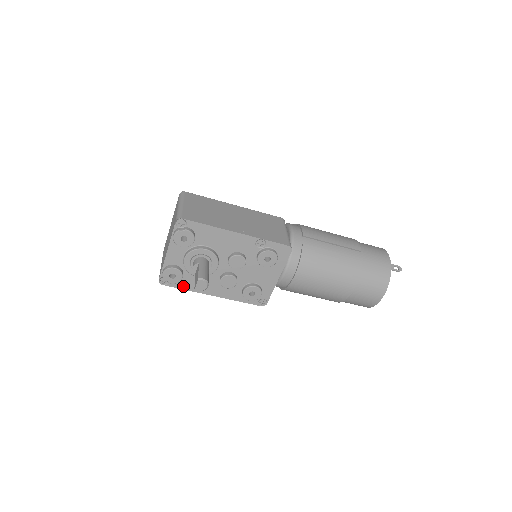
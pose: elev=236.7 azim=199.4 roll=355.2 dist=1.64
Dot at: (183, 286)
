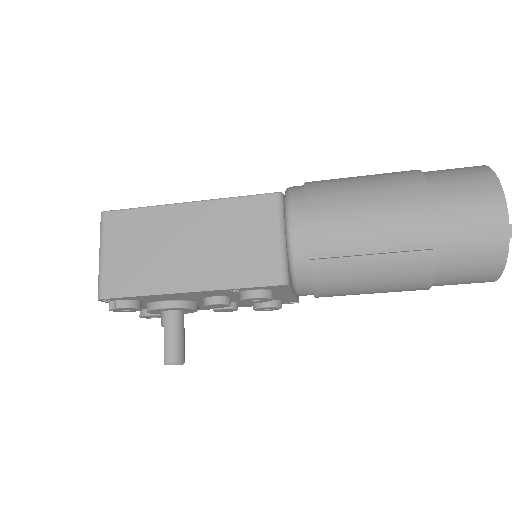
Dot at: occluded
